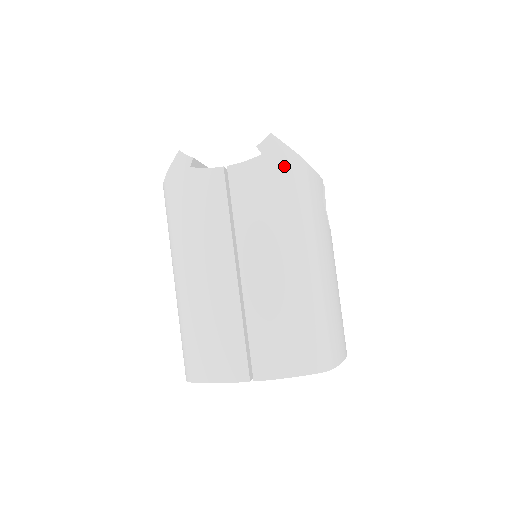
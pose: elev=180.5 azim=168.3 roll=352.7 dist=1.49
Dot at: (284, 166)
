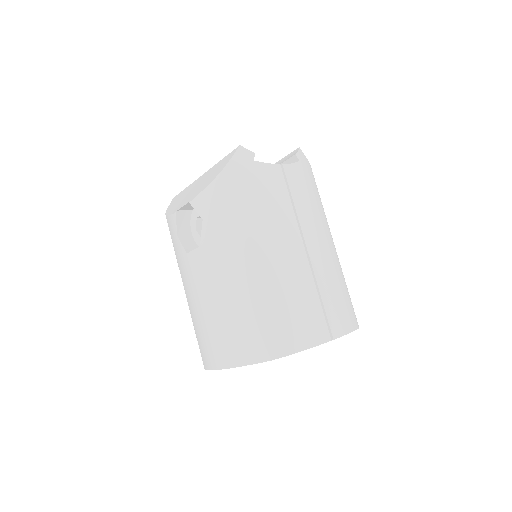
Dot at: (310, 173)
